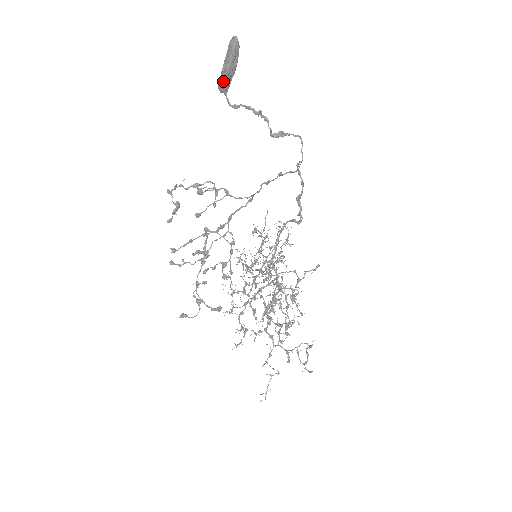
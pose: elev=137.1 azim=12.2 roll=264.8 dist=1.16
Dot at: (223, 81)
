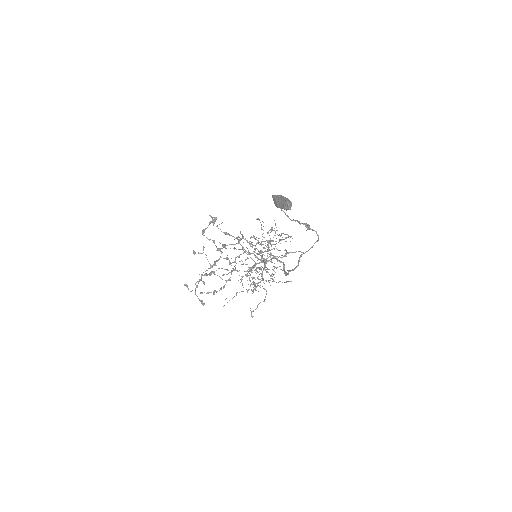
Dot at: (274, 203)
